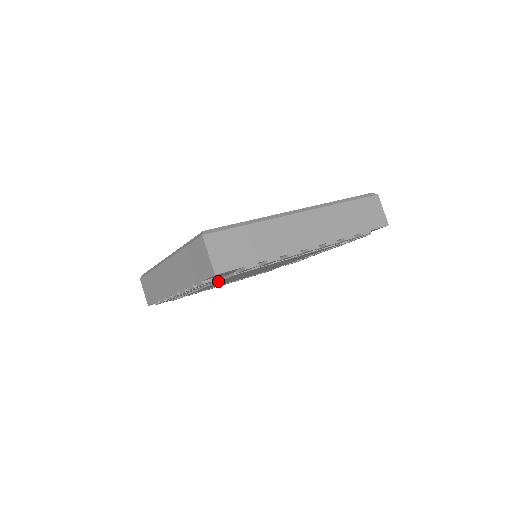
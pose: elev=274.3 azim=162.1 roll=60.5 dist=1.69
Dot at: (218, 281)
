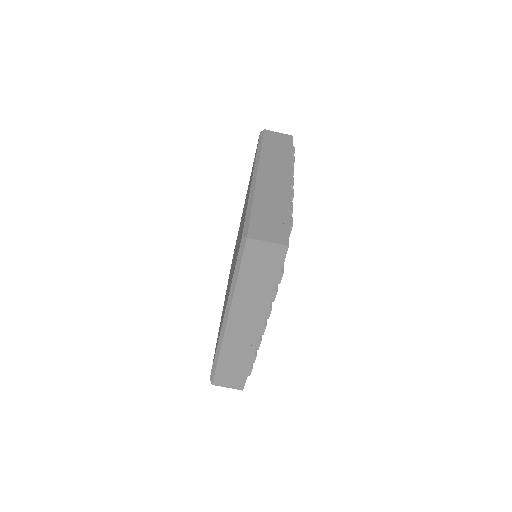
Dot at: occluded
